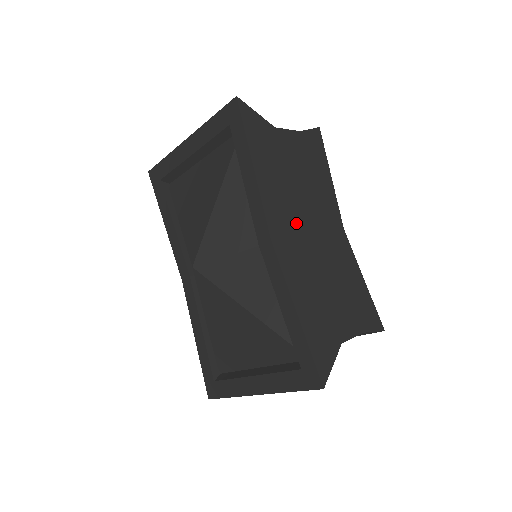
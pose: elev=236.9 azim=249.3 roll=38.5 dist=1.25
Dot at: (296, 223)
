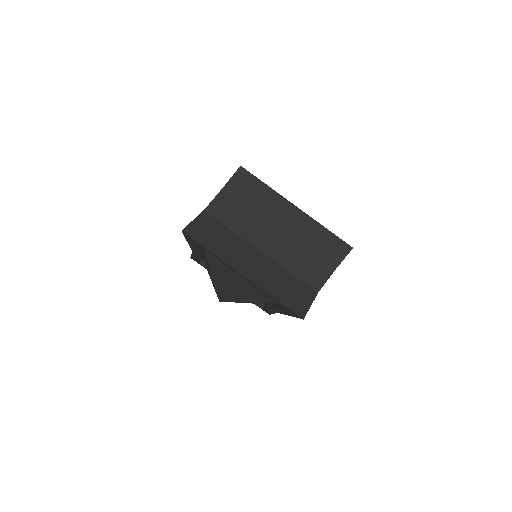
Dot at: occluded
